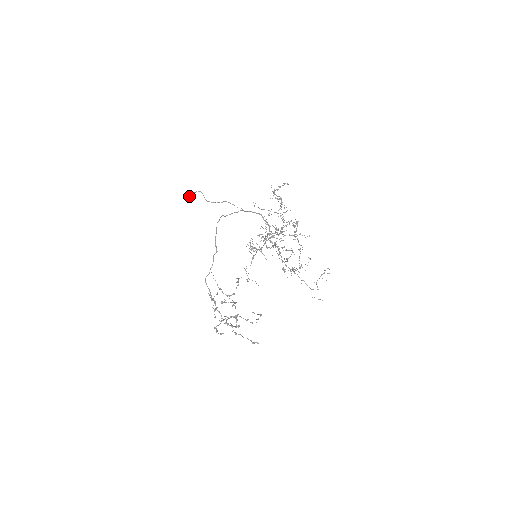
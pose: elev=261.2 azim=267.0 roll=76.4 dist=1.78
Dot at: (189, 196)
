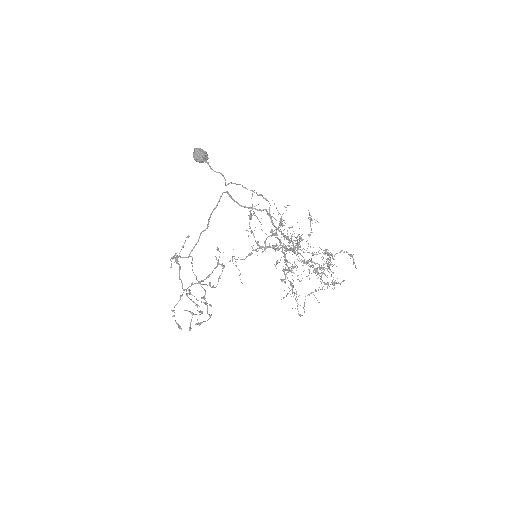
Dot at: (201, 161)
